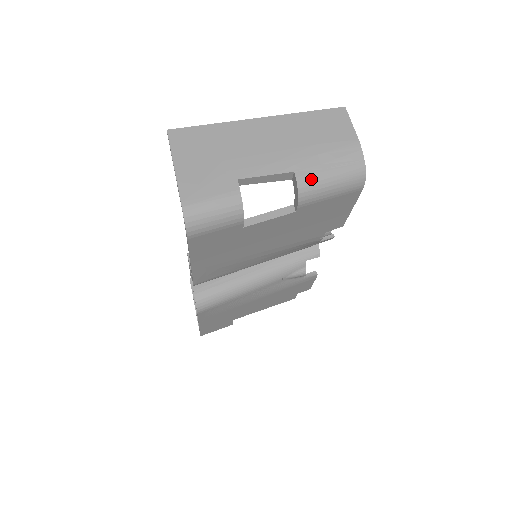
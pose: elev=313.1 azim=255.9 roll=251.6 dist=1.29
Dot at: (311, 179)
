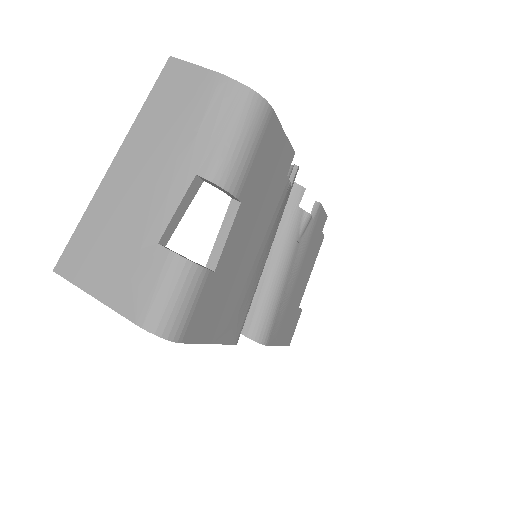
Dot at: (218, 162)
